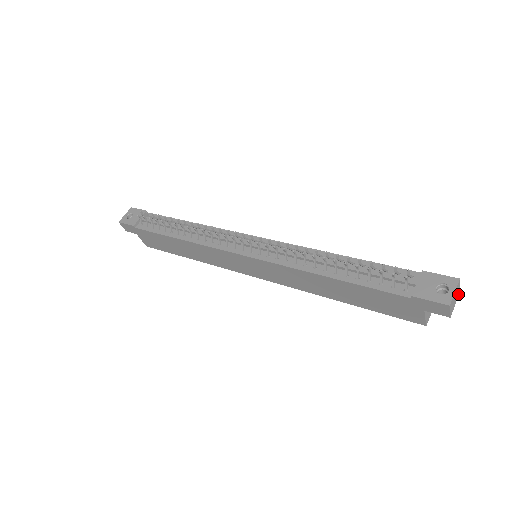
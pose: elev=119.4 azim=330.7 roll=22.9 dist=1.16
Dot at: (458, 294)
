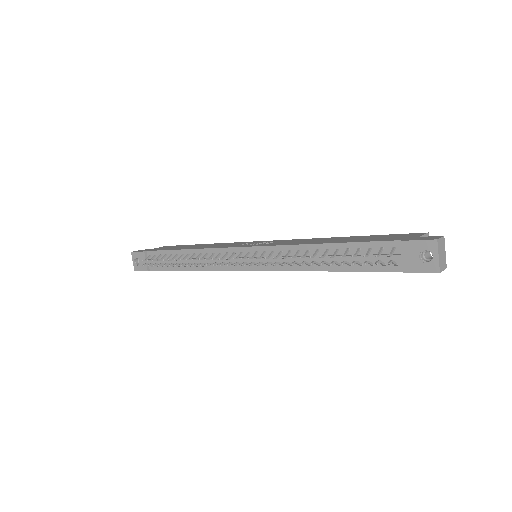
Dot at: (443, 242)
